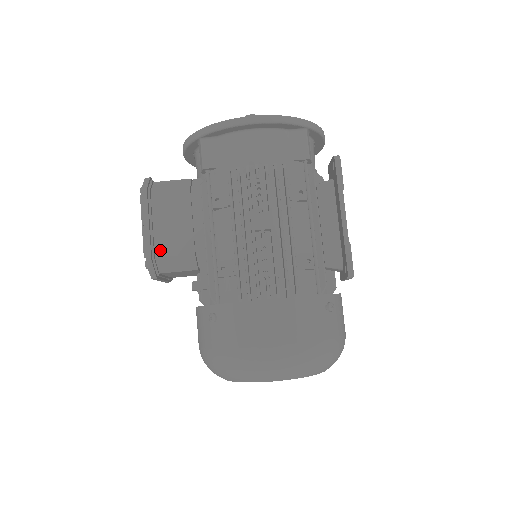
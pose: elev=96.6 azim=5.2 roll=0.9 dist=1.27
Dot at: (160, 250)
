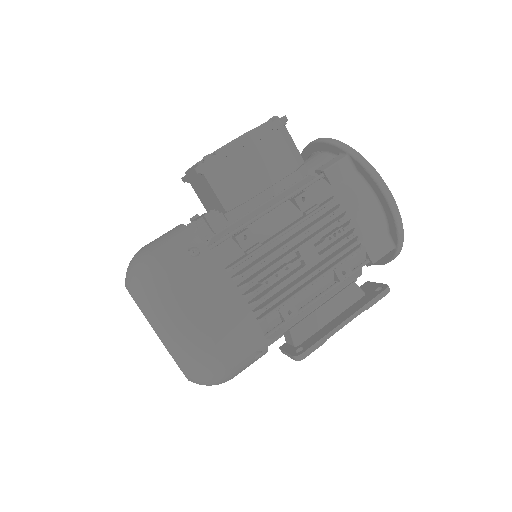
Dot at: (230, 165)
